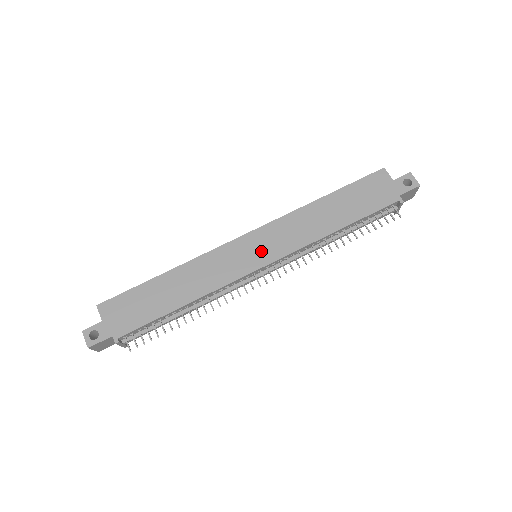
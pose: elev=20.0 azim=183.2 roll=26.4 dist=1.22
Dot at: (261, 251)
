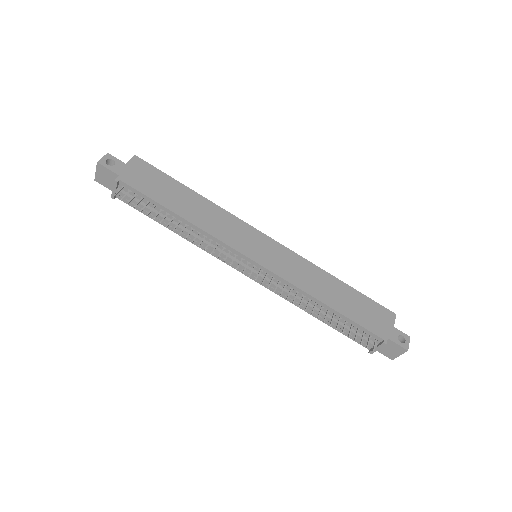
Dot at: (264, 253)
